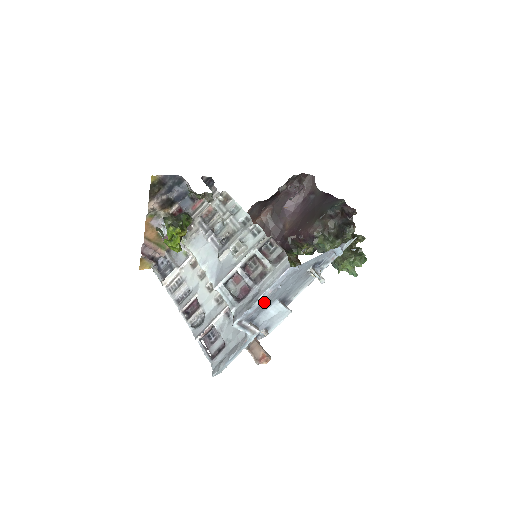
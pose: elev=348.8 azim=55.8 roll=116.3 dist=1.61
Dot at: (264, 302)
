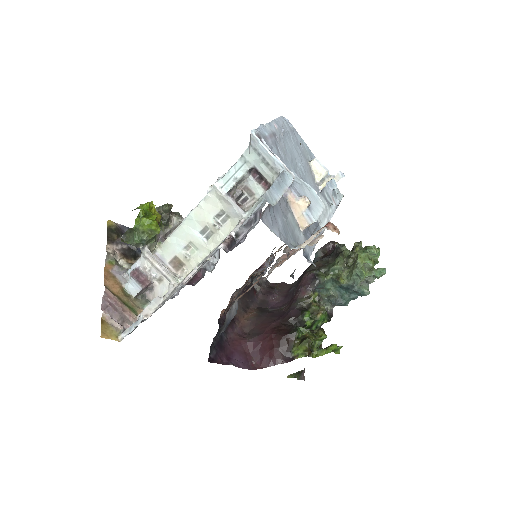
Dot at: (276, 141)
